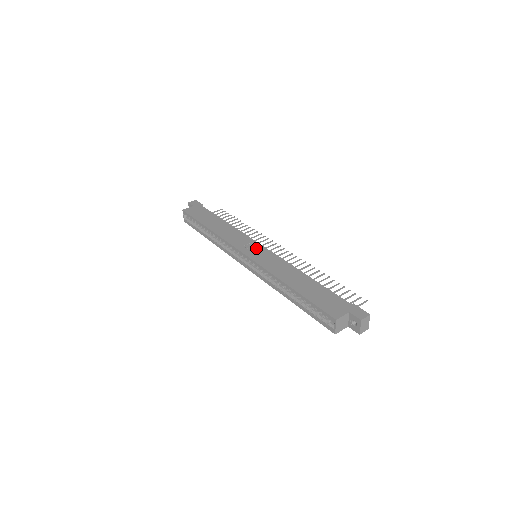
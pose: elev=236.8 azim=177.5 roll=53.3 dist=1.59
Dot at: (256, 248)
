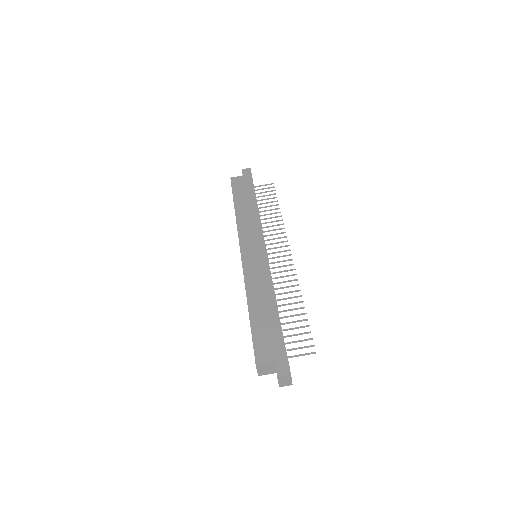
Dot at: (256, 249)
